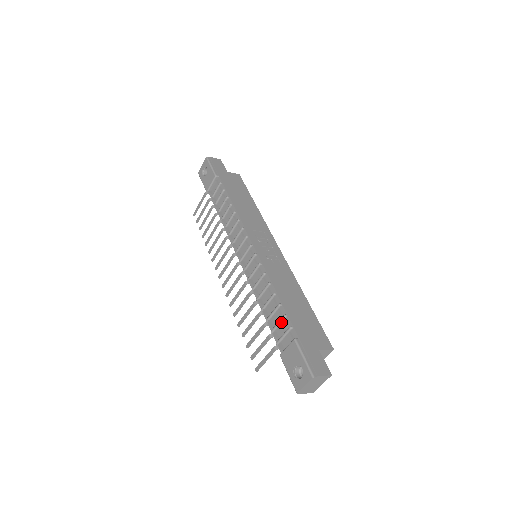
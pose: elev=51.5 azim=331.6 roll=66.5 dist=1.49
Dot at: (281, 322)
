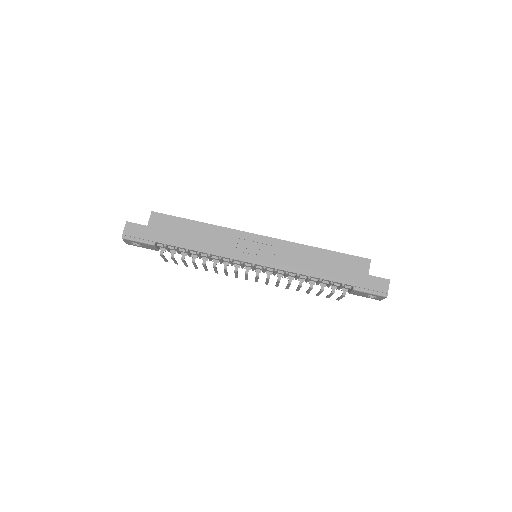
Dot at: occluded
